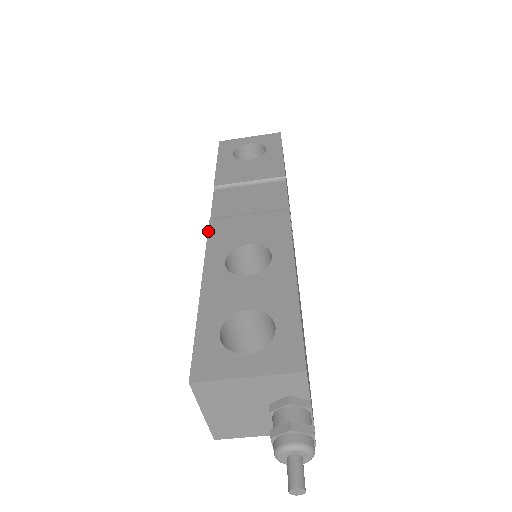
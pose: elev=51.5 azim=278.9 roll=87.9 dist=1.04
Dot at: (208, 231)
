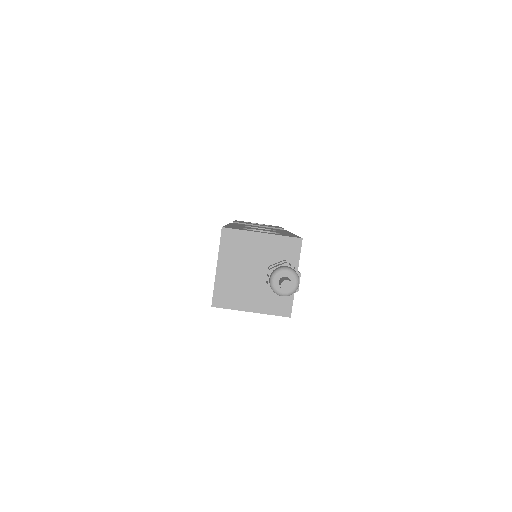
Dot at: occluded
